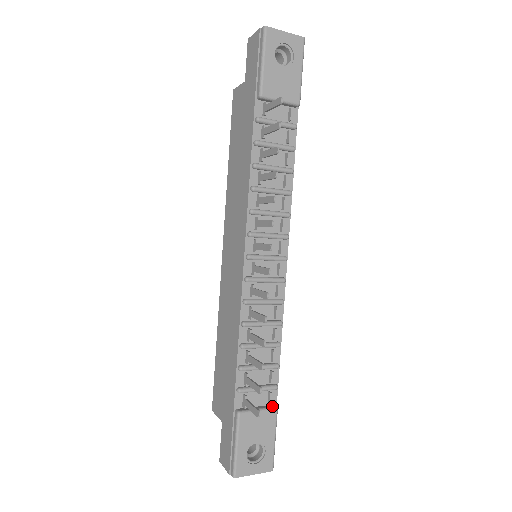
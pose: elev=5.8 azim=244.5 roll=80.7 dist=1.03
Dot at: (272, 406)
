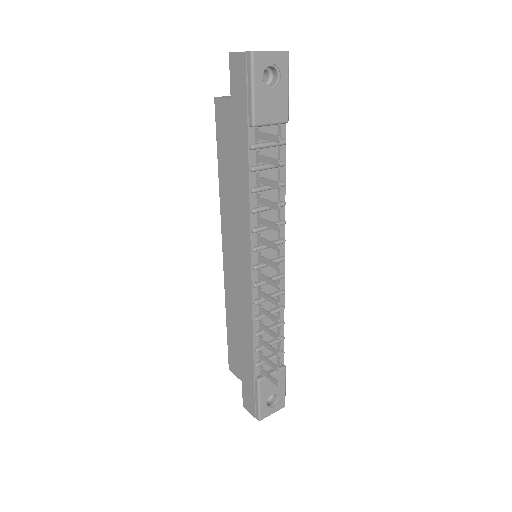
Dot at: (281, 366)
